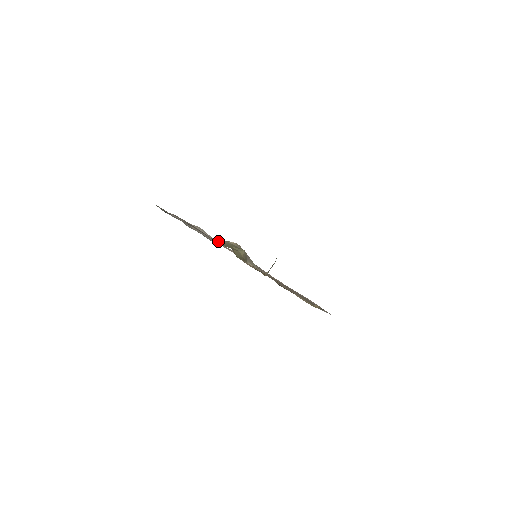
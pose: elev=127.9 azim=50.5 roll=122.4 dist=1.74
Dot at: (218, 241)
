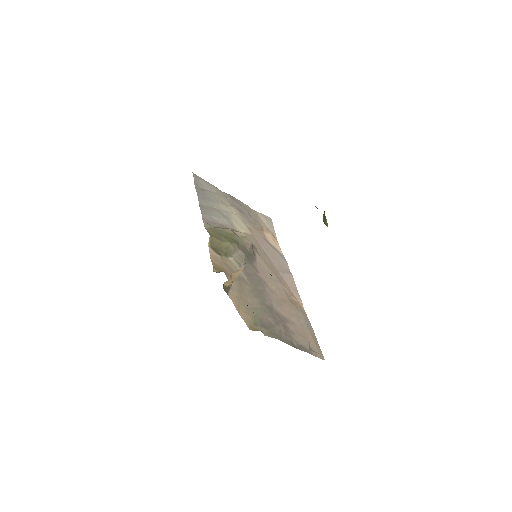
Dot at: occluded
